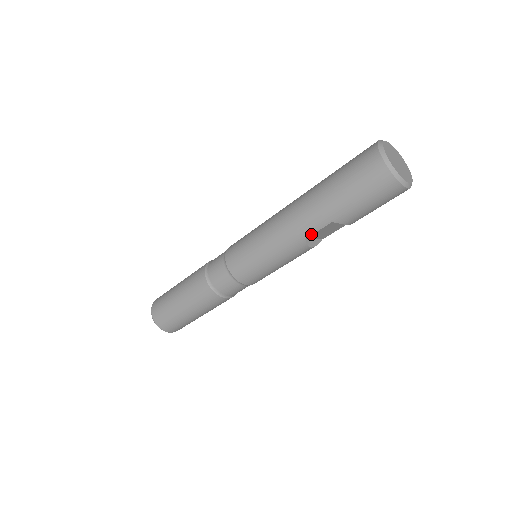
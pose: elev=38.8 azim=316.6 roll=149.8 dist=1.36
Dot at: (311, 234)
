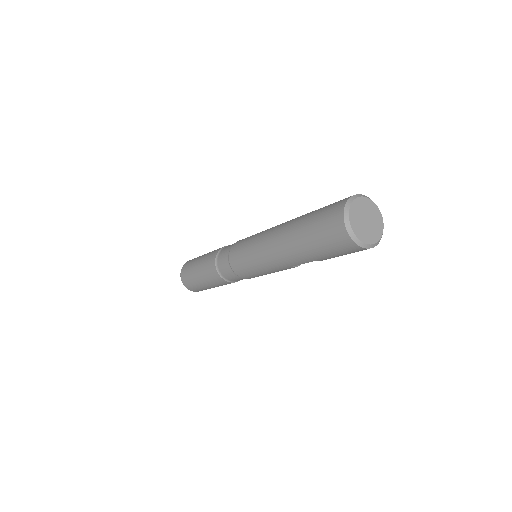
Dot at: occluded
